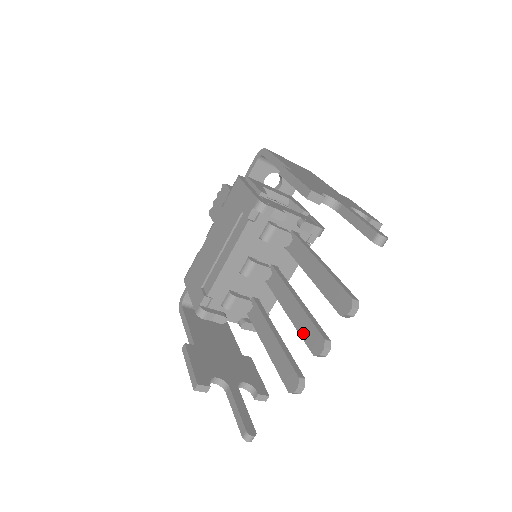
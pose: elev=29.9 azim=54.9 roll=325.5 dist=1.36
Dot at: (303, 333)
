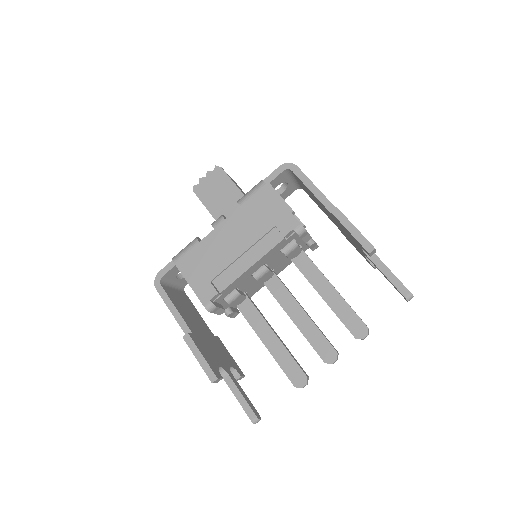
Dot at: (313, 342)
